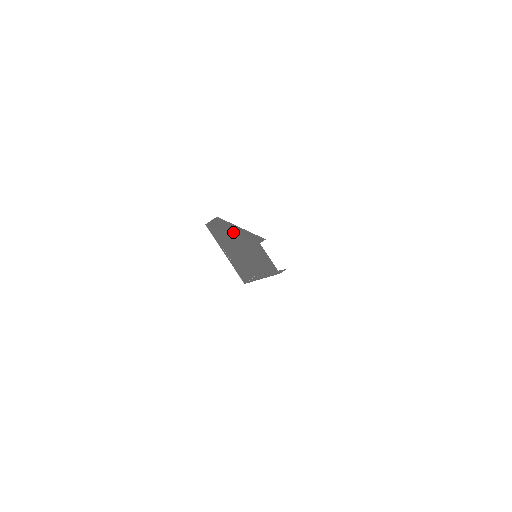
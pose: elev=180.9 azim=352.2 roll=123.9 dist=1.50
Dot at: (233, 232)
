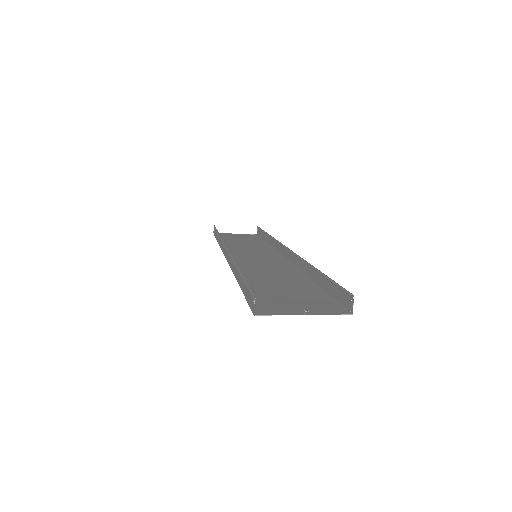
Dot at: (232, 269)
